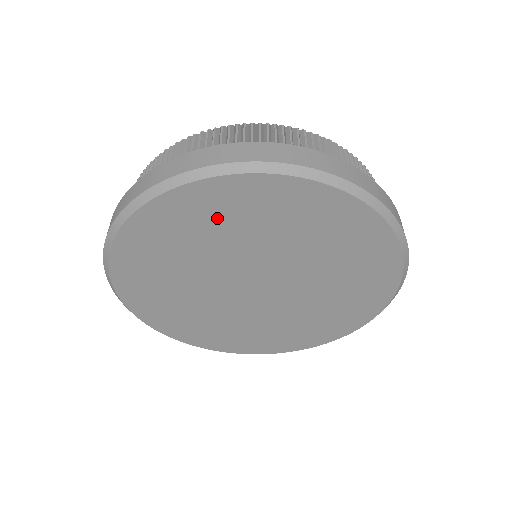
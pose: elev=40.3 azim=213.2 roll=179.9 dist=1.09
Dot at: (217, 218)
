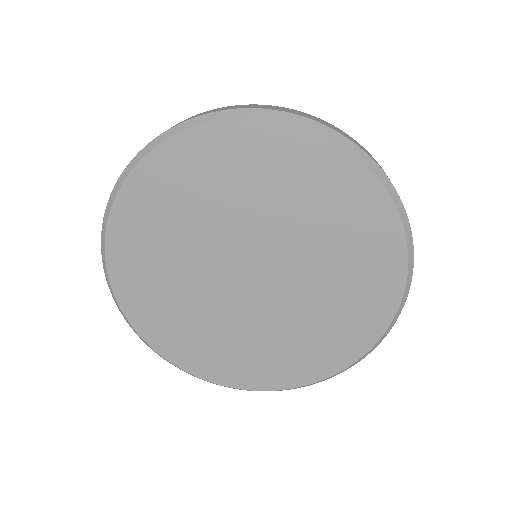
Dot at: (173, 199)
